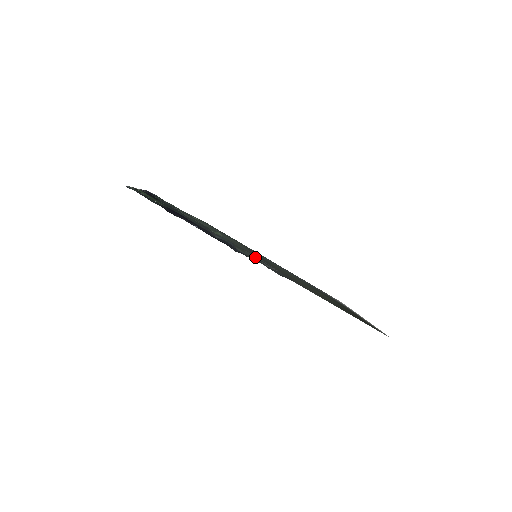
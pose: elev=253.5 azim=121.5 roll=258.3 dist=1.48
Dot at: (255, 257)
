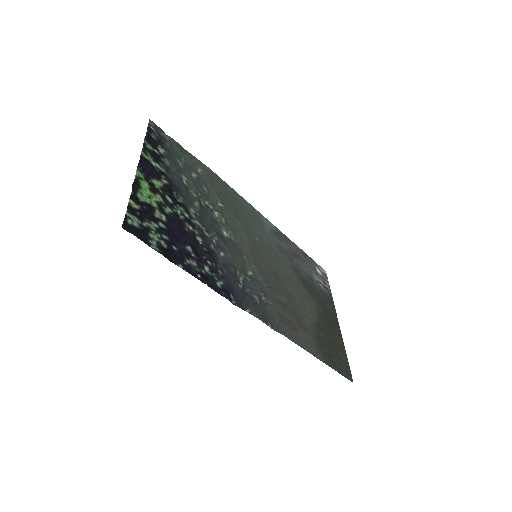
Dot at: (254, 272)
